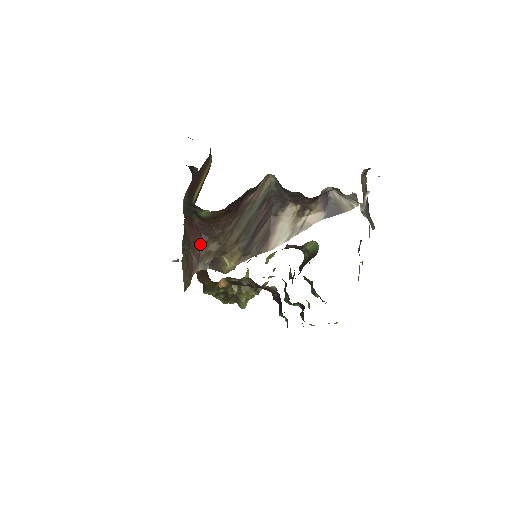
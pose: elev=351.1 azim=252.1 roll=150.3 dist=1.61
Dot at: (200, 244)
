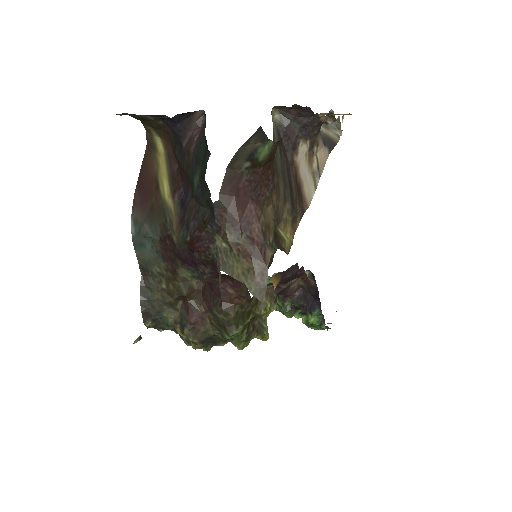
Dot at: (255, 216)
